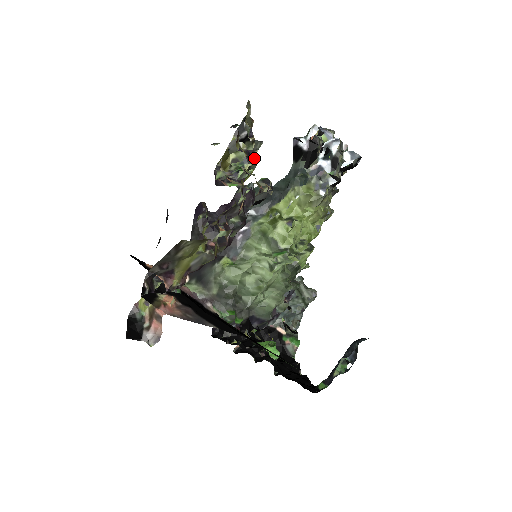
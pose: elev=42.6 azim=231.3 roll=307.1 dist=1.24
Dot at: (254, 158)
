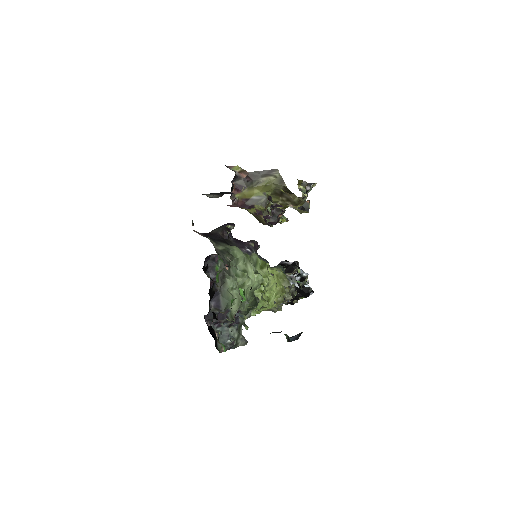
Dot at: occluded
